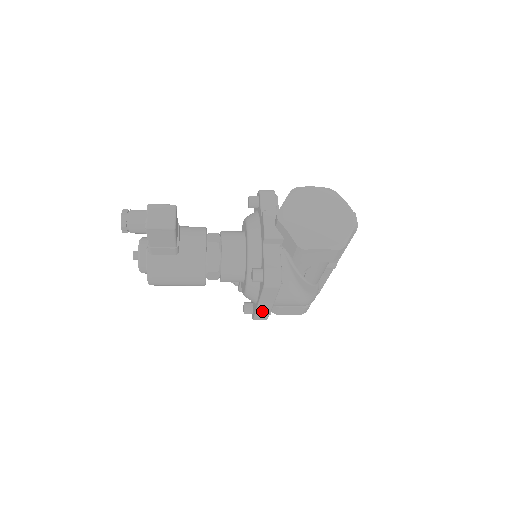
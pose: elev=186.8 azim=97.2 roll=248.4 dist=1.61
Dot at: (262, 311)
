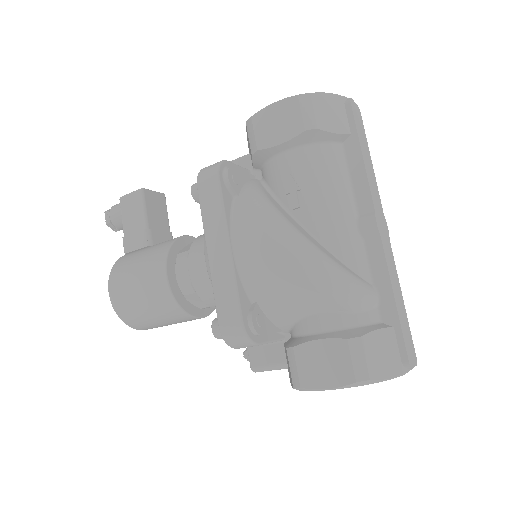
Dot at: (221, 282)
